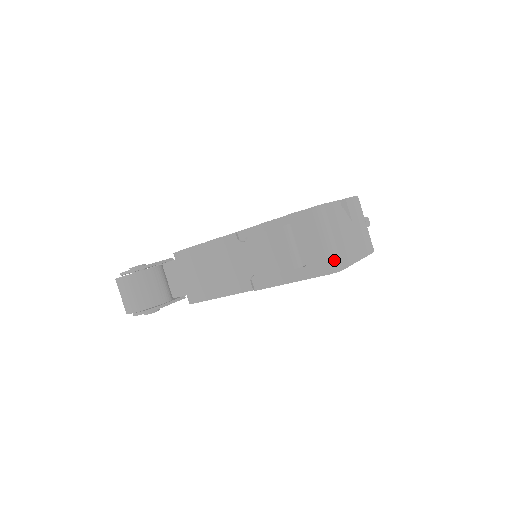
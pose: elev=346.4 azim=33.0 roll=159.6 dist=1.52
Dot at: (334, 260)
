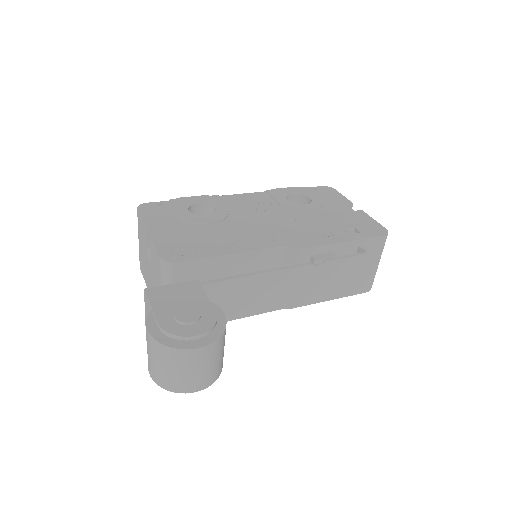
Dot at: occluded
